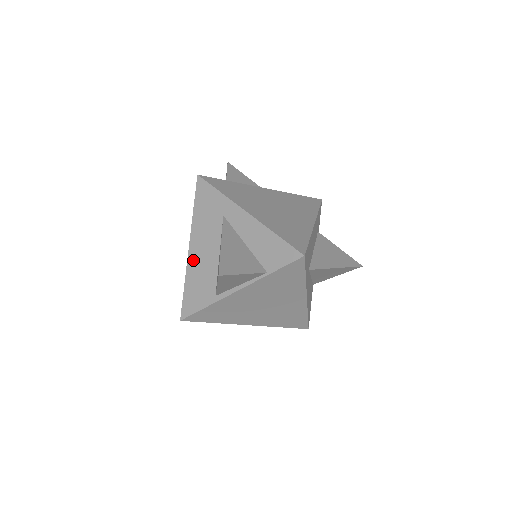
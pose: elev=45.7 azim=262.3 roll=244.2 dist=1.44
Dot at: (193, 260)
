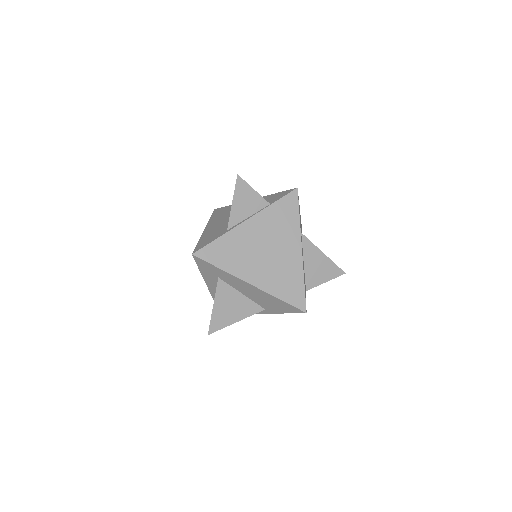
Dot at: (208, 230)
